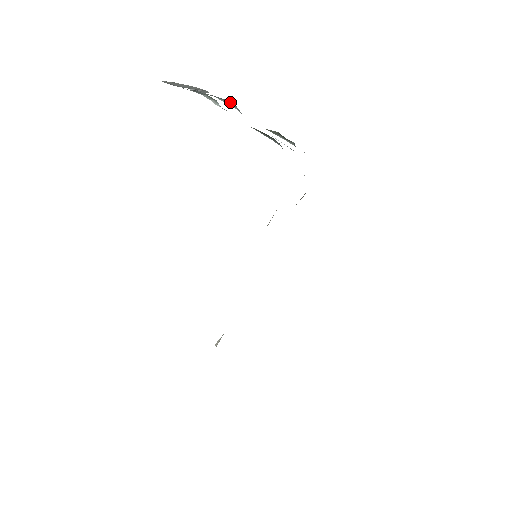
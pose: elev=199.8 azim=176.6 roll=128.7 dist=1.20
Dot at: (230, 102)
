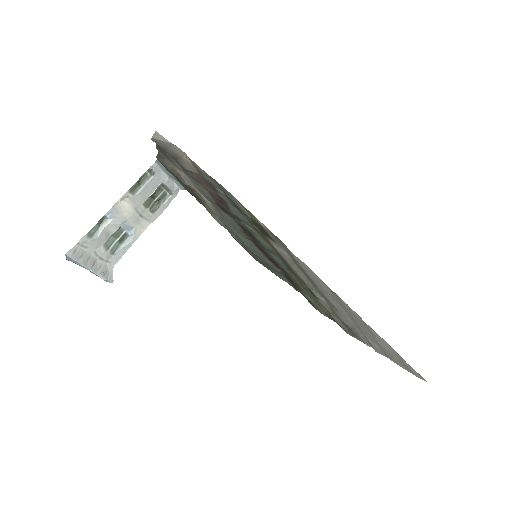
Dot at: (123, 240)
